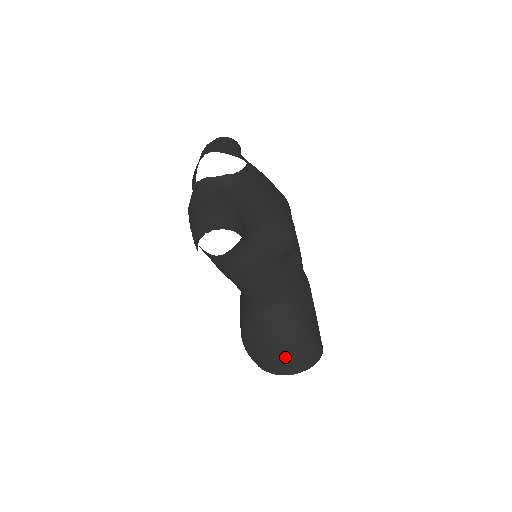
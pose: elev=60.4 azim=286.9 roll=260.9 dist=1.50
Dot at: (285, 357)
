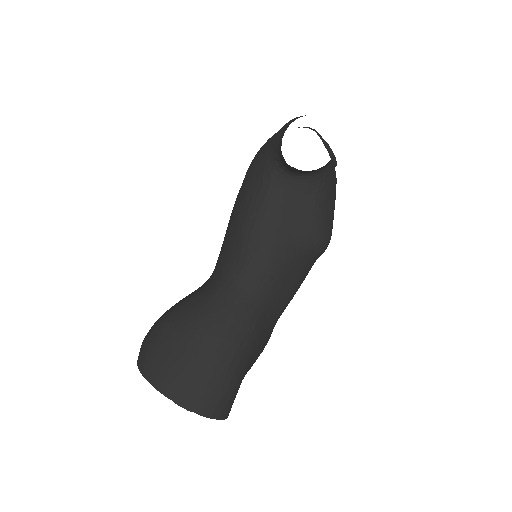
Dot at: (198, 367)
